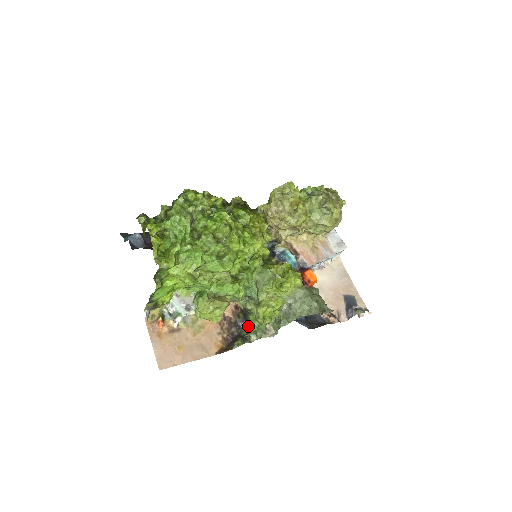
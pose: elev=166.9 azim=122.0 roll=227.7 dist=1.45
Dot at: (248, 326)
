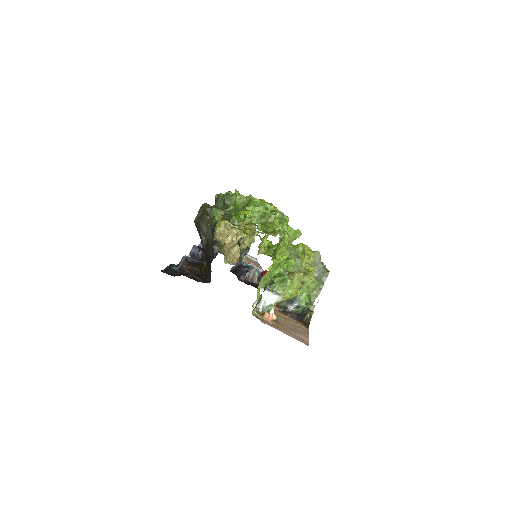
Dot at: (298, 304)
